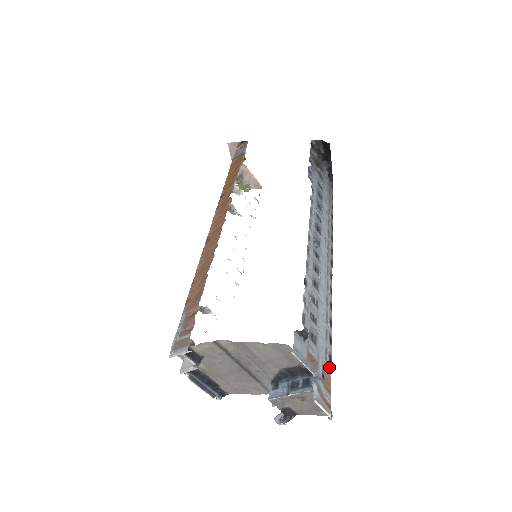
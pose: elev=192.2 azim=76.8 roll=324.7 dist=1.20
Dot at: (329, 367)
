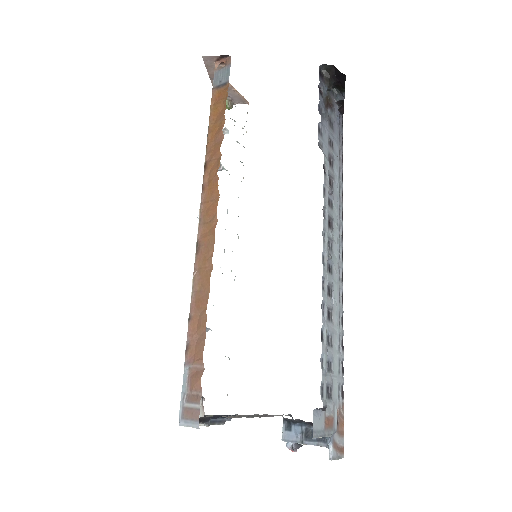
Dot at: (342, 405)
